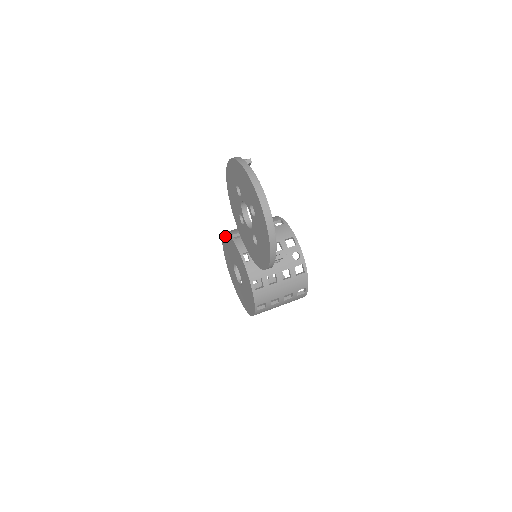
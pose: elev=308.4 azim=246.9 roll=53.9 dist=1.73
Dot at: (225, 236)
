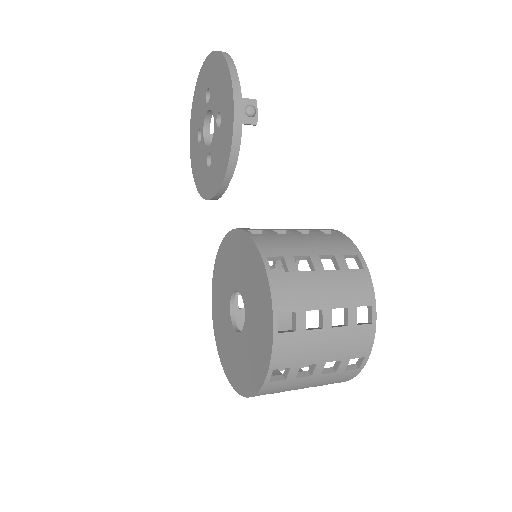
Dot at: (213, 300)
